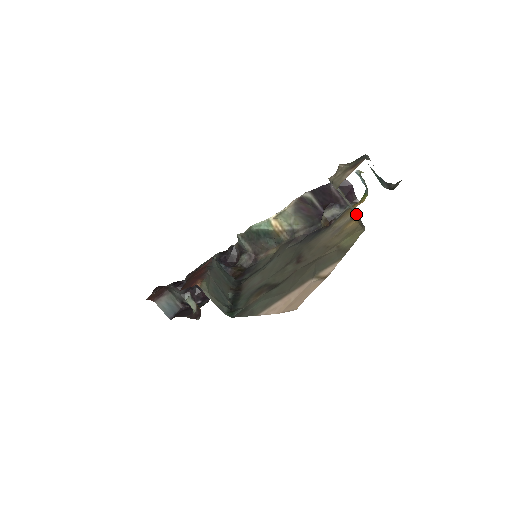
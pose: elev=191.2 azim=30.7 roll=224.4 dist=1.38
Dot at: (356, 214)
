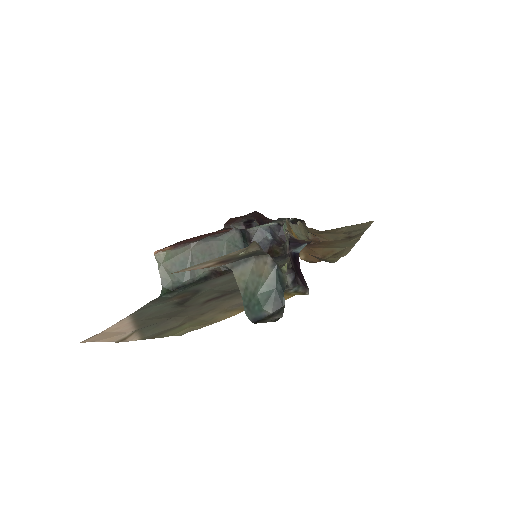
Dot at: occluded
